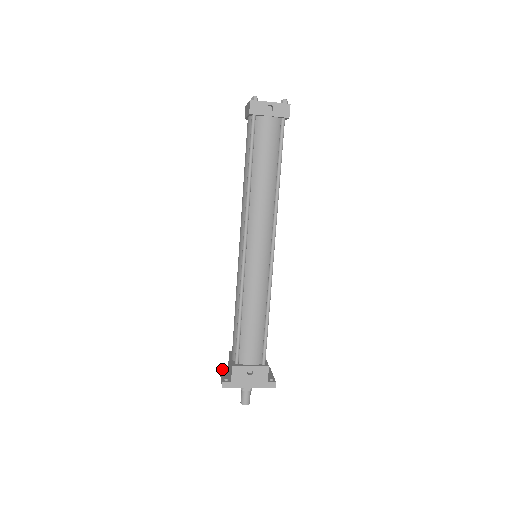
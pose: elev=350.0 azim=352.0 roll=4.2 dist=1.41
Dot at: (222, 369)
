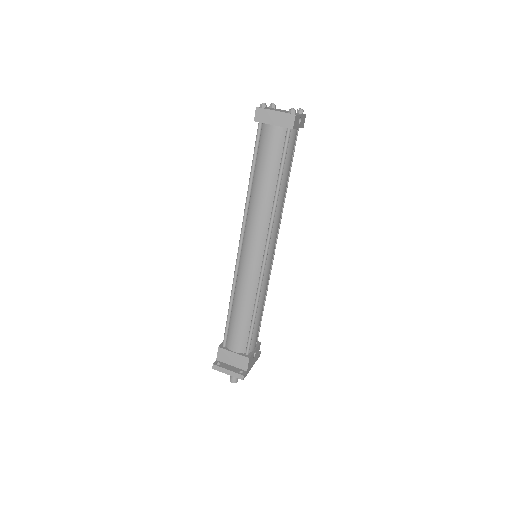
Dot at: (220, 365)
